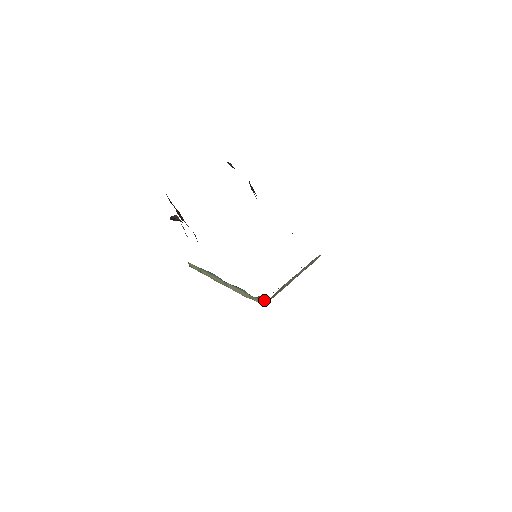
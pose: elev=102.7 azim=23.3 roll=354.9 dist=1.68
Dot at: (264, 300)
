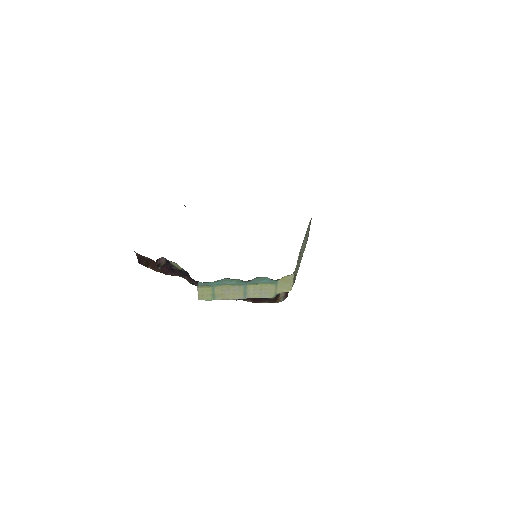
Dot at: (290, 278)
